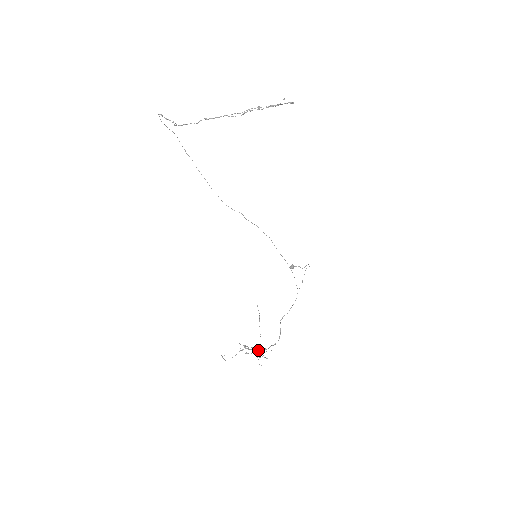
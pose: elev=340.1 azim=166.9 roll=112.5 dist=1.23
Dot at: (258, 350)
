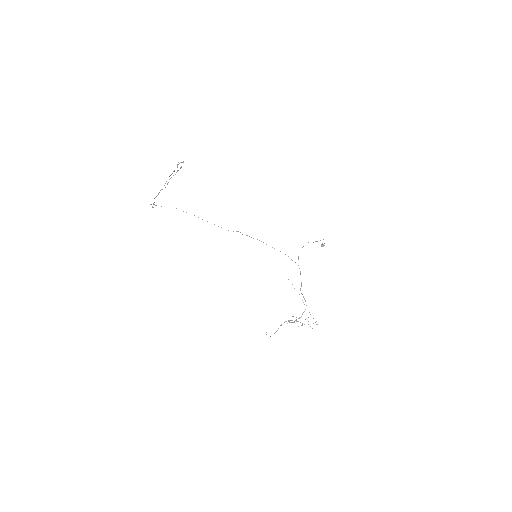
Dot at: occluded
